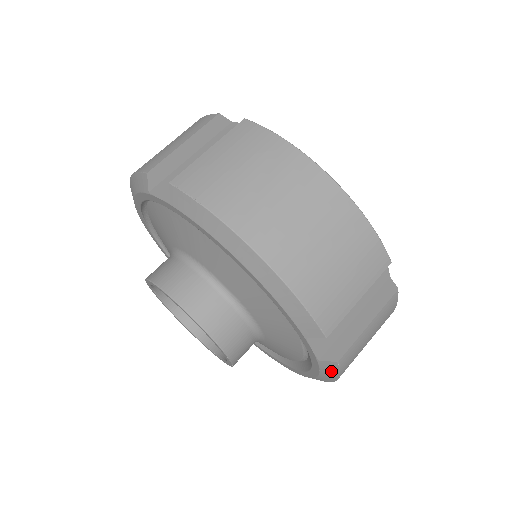
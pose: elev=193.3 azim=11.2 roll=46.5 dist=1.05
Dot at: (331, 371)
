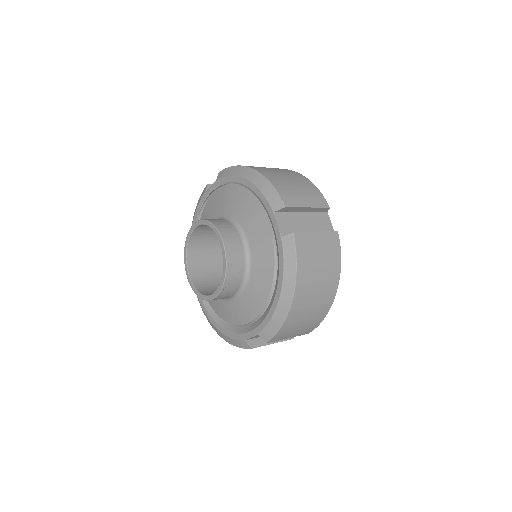
Dot at: (290, 252)
